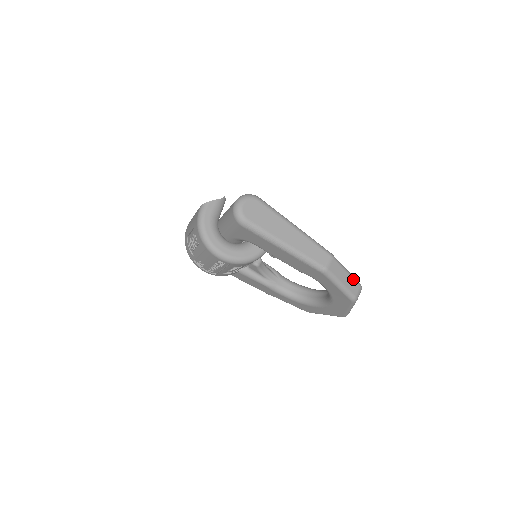
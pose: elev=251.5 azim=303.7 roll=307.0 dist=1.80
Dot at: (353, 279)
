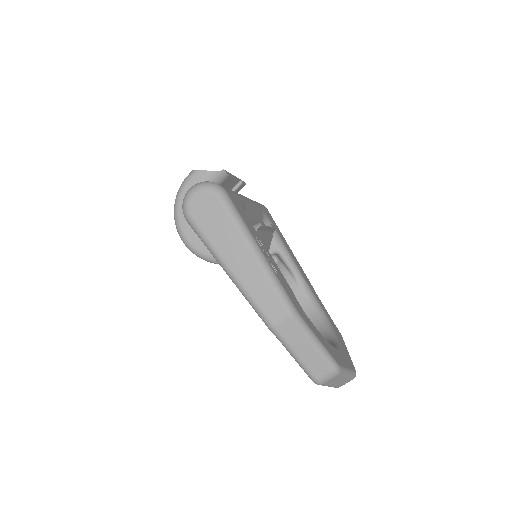
Dot at: (322, 356)
